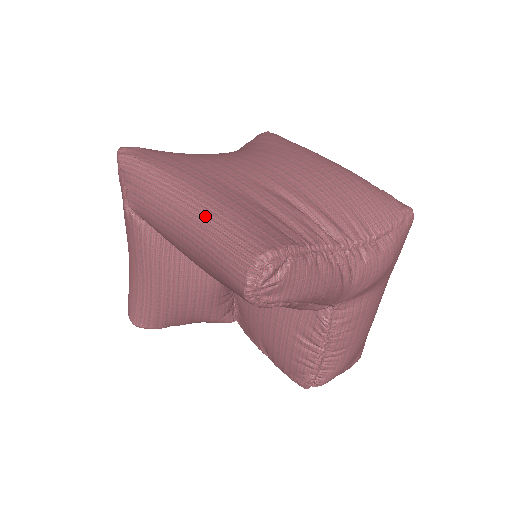
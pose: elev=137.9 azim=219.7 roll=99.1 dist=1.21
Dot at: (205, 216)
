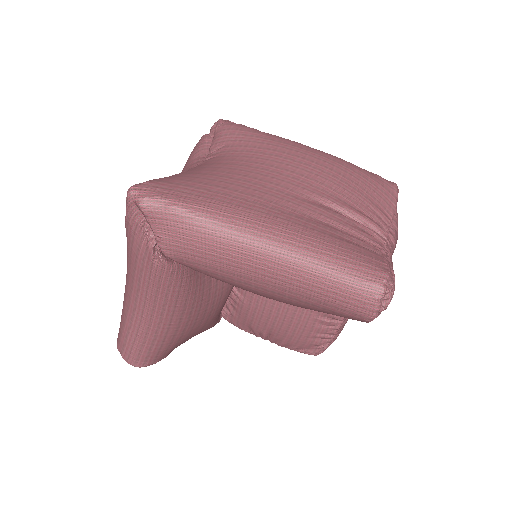
Dot at: (296, 253)
